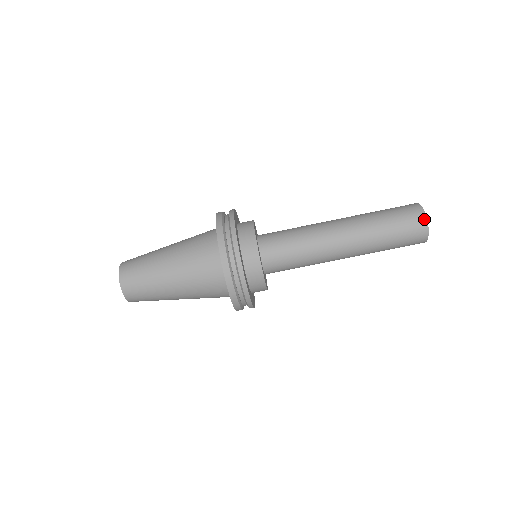
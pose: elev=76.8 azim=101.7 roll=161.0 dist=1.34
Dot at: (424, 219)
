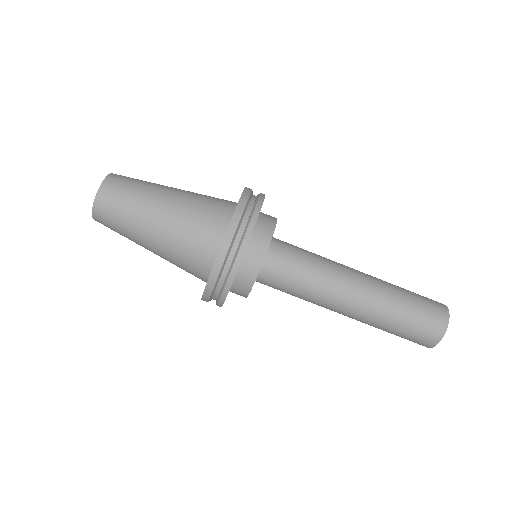
Dot at: (446, 310)
